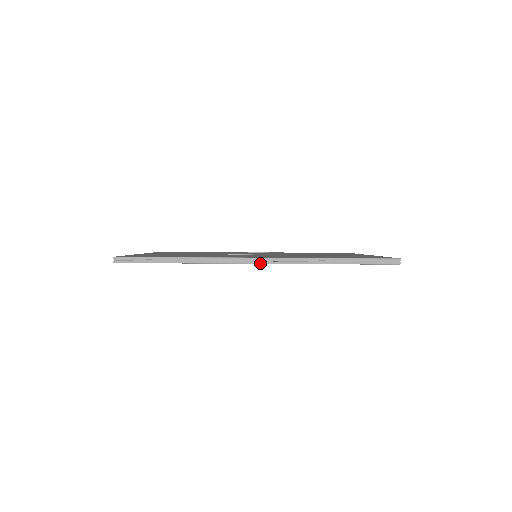
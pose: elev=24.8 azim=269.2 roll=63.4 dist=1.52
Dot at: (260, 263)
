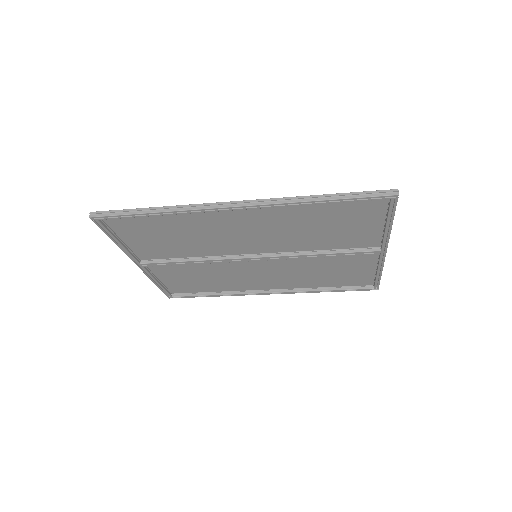
Dot at: (238, 206)
